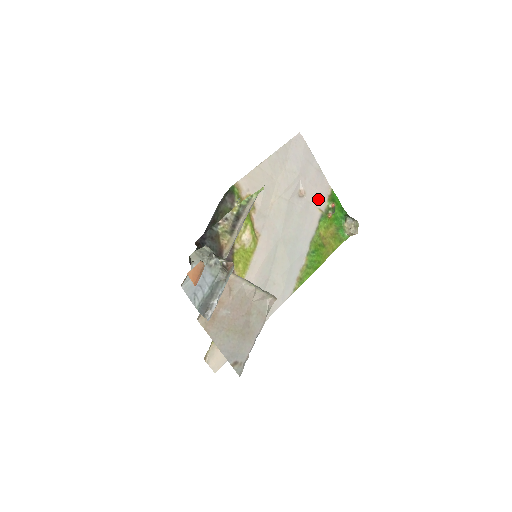
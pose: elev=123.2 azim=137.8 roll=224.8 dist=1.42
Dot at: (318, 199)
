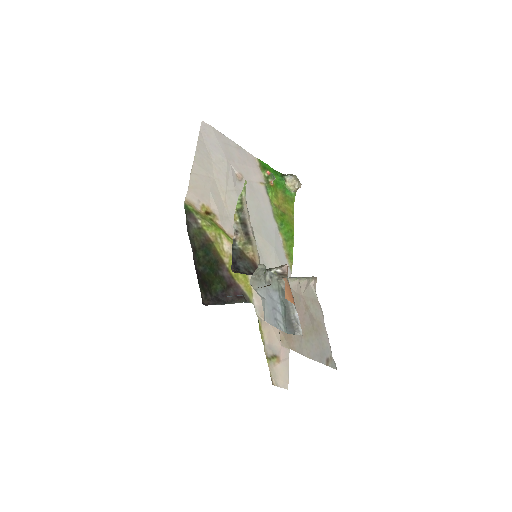
Dot at: (254, 174)
